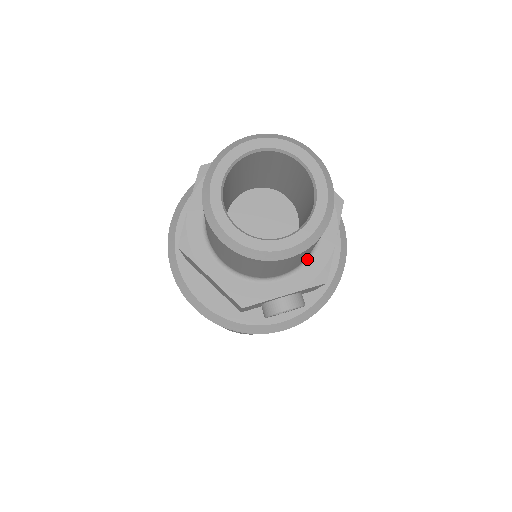
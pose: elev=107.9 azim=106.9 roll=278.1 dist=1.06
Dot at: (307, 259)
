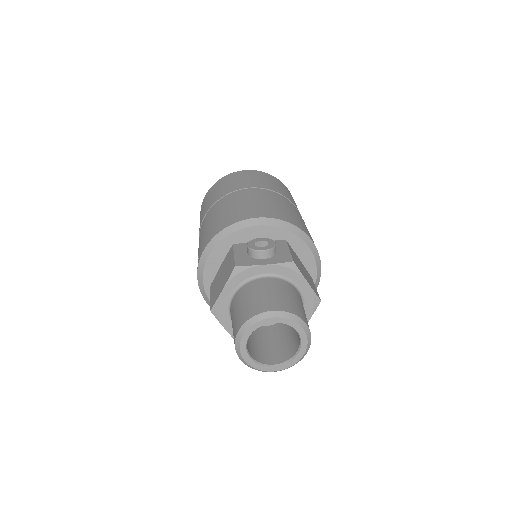
Dot at: occluded
